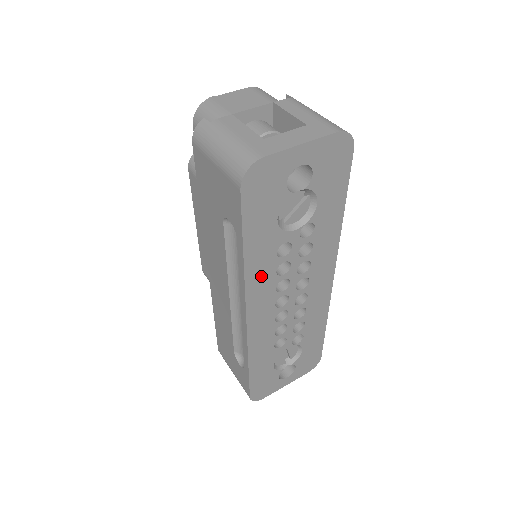
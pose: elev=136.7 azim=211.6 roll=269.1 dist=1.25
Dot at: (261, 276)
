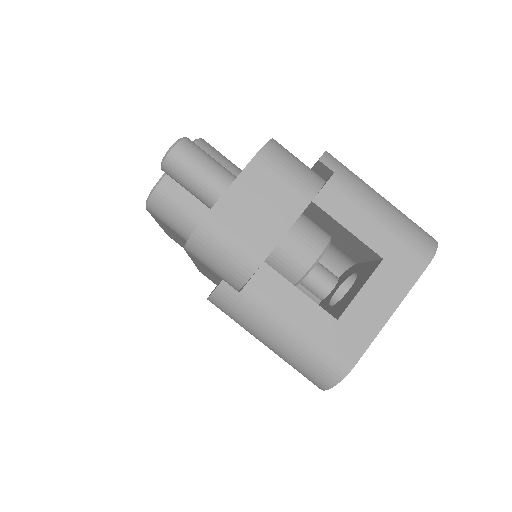
Dot at: occluded
